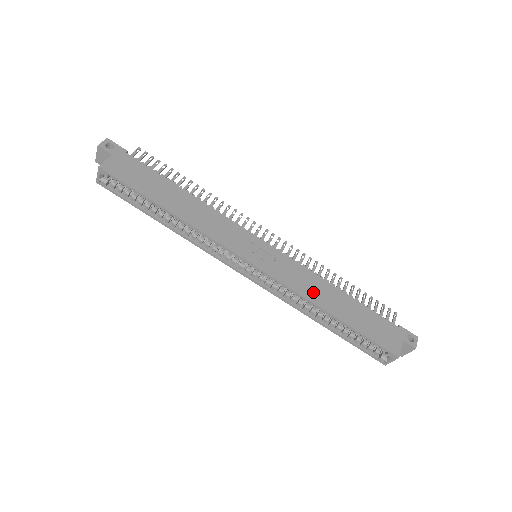
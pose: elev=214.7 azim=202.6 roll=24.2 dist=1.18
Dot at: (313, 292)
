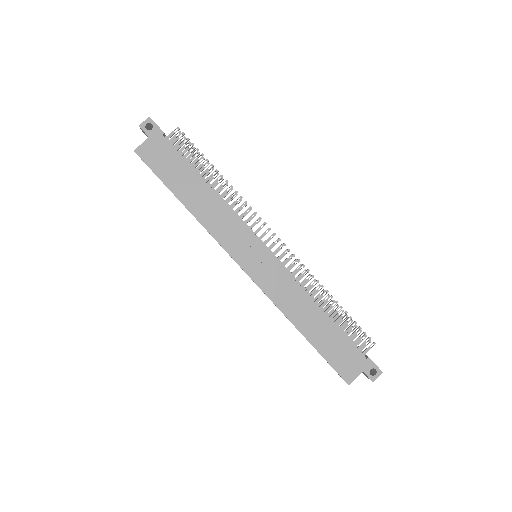
Dot at: (291, 307)
